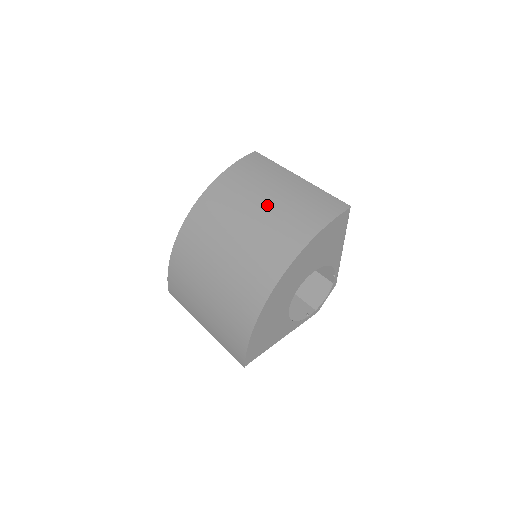
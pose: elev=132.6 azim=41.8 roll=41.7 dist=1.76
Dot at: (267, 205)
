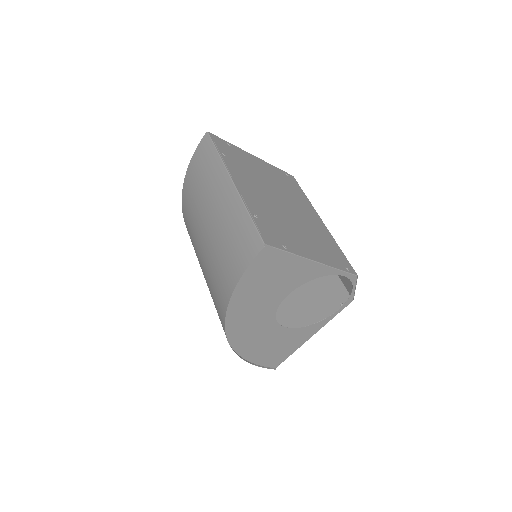
Dot at: (207, 235)
